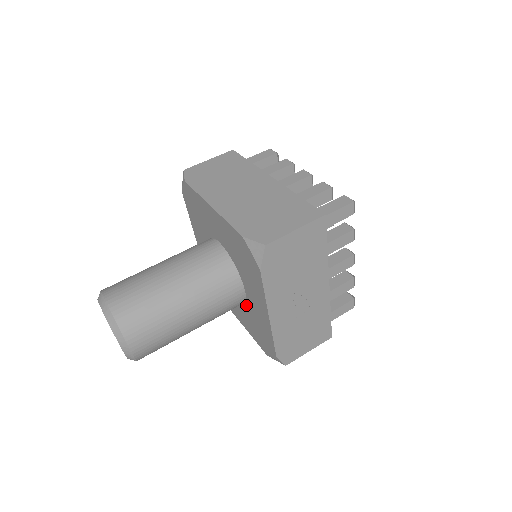
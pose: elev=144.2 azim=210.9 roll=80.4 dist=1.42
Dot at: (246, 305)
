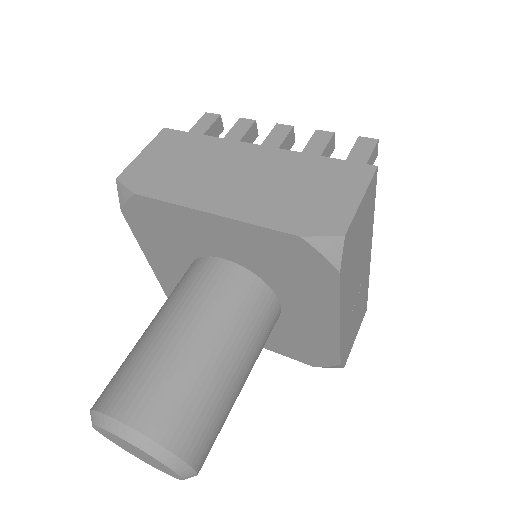
Dot at: (277, 322)
